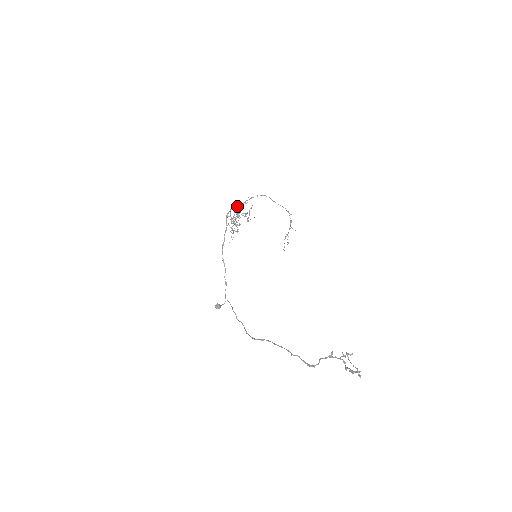
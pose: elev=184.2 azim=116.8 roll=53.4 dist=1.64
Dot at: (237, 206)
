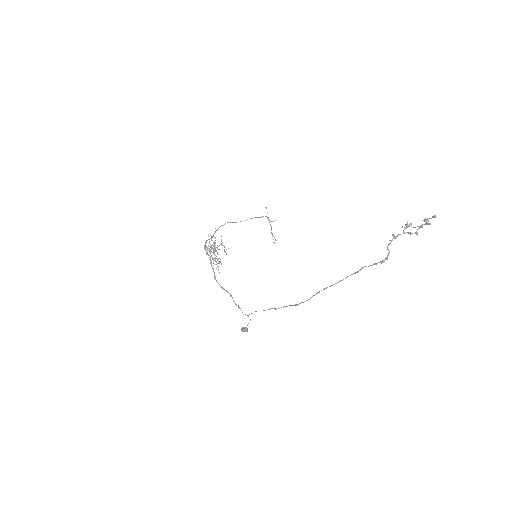
Dot at: occluded
